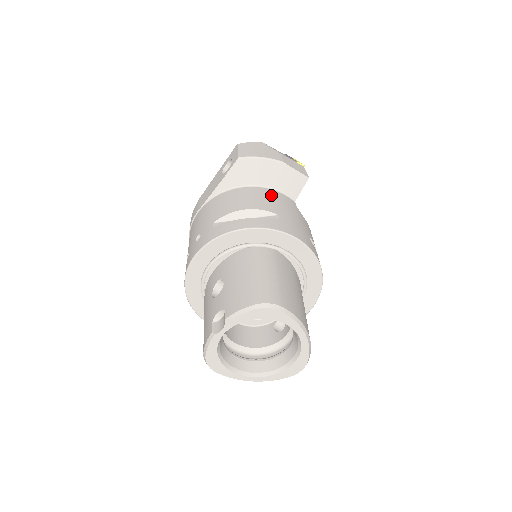
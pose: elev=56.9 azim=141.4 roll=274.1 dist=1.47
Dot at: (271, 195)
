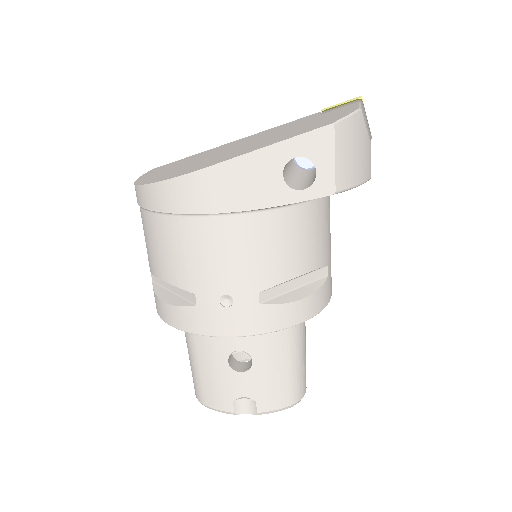
Dot at: (325, 215)
